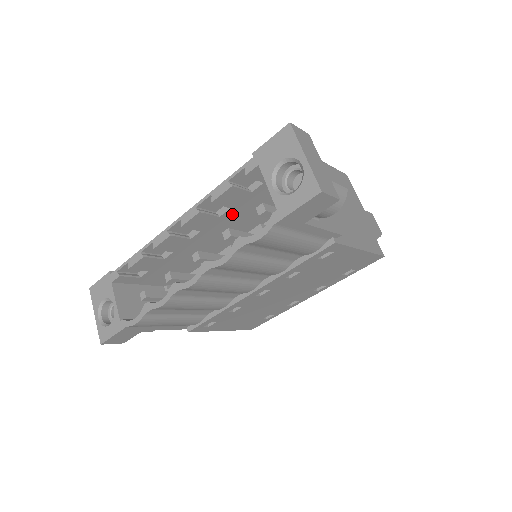
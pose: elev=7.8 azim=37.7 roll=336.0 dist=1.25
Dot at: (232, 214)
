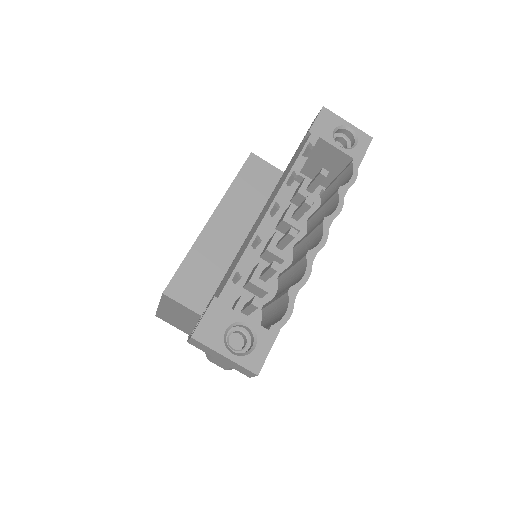
Dot at: occluded
